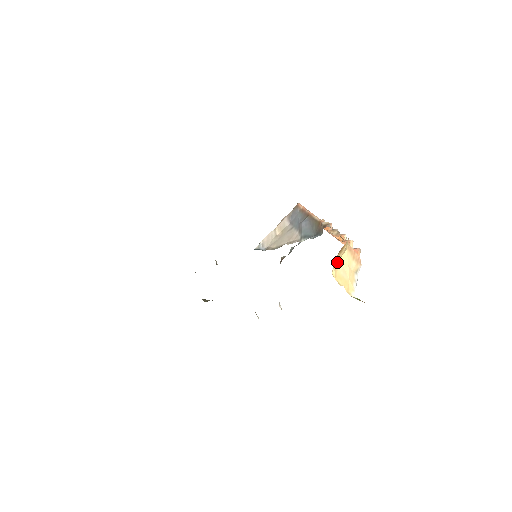
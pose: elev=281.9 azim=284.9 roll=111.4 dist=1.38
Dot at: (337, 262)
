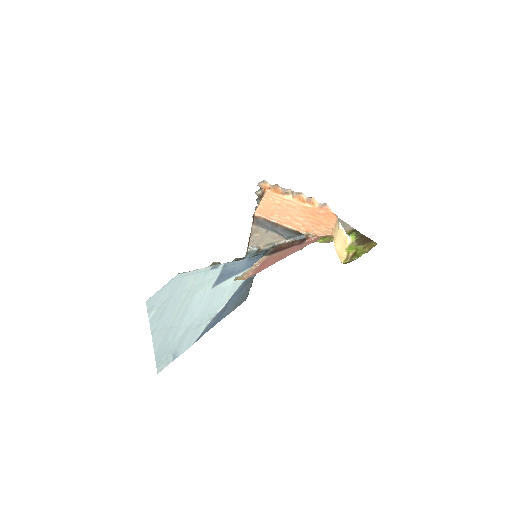
Dot at: (336, 250)
